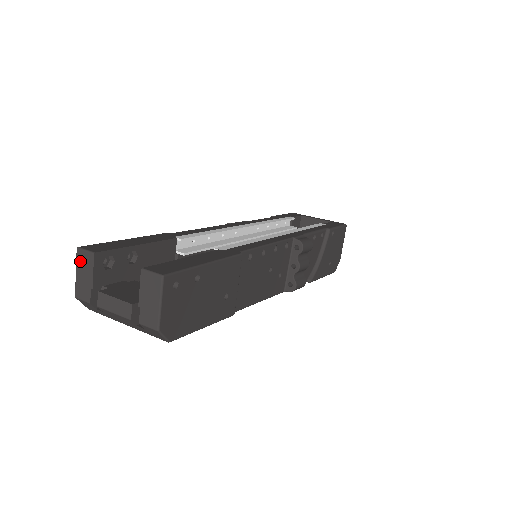
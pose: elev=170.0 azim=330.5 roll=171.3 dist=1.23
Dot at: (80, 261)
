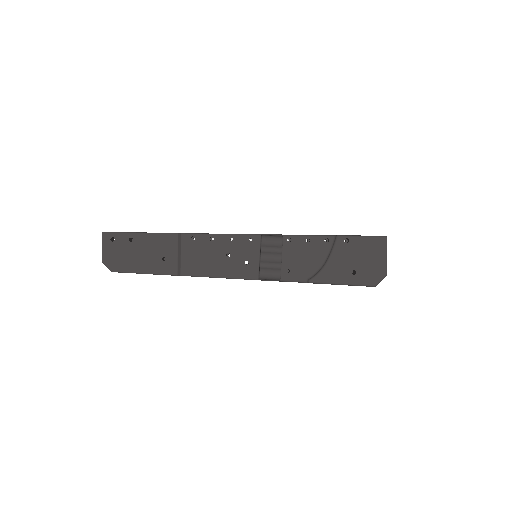
Dot at: occluded
